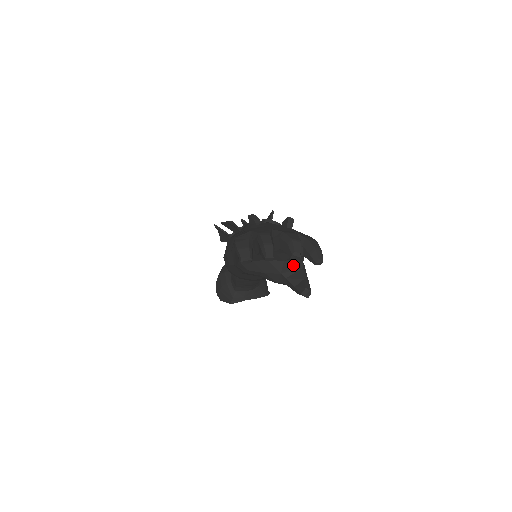
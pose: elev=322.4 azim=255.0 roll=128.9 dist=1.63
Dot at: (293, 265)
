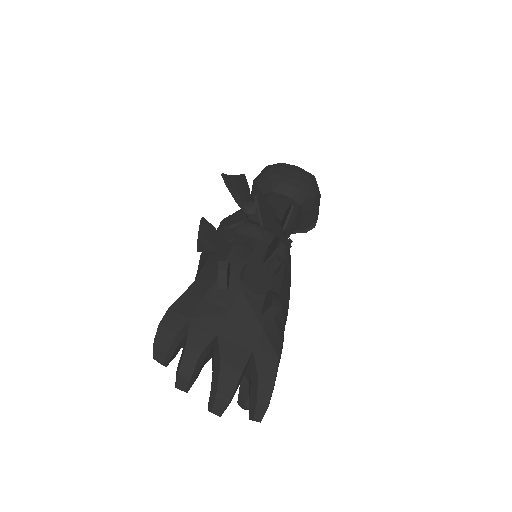
Dot at: occluded
